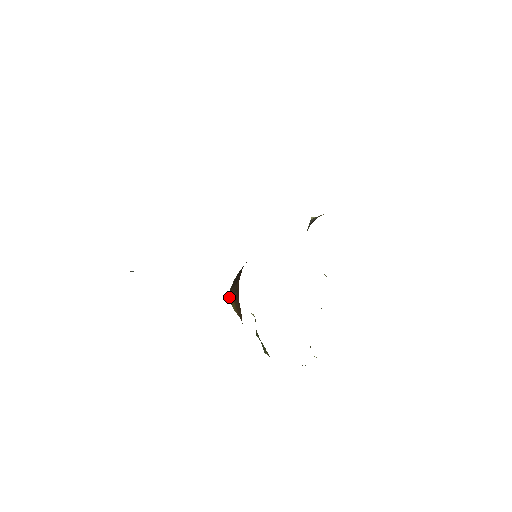
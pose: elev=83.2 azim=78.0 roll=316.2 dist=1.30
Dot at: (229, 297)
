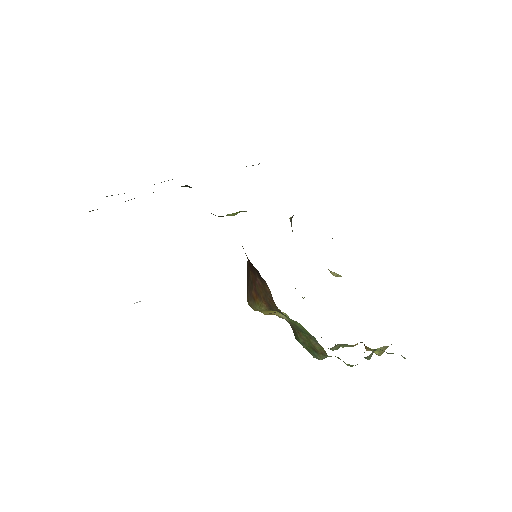
Dot at: (250, 305)
